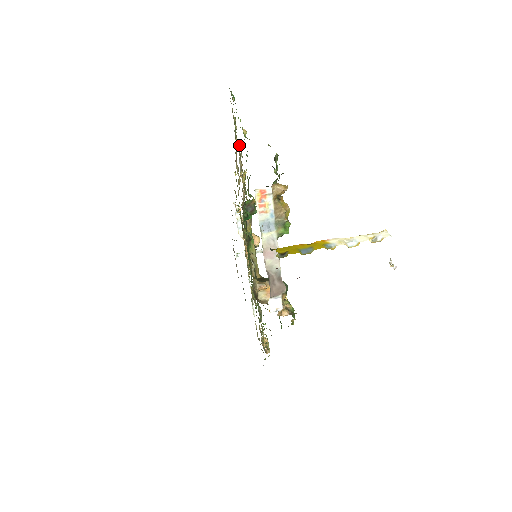
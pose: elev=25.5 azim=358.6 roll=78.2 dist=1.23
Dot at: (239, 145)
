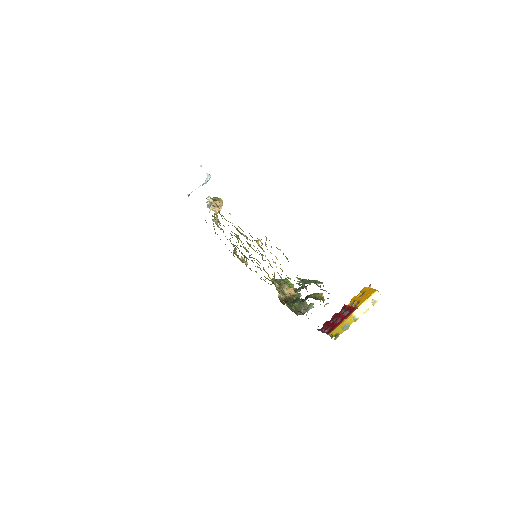
Dot at: (277, 259)
